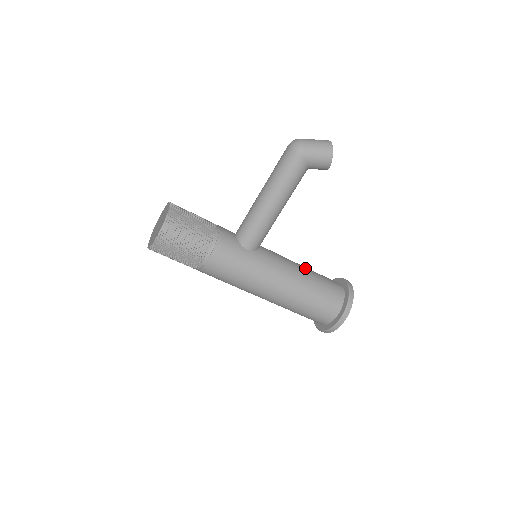
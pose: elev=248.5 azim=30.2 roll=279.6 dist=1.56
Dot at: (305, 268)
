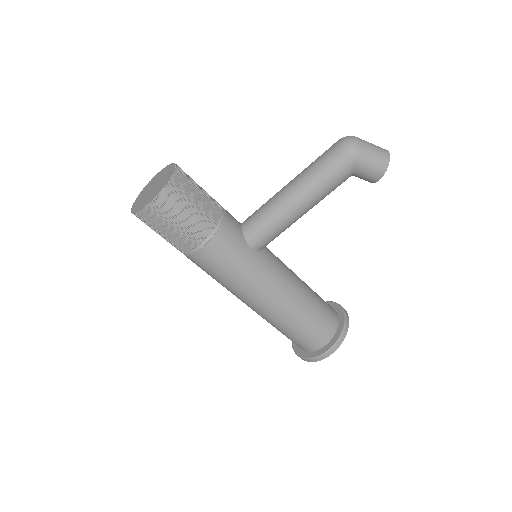
Dot at: (305, 284)
